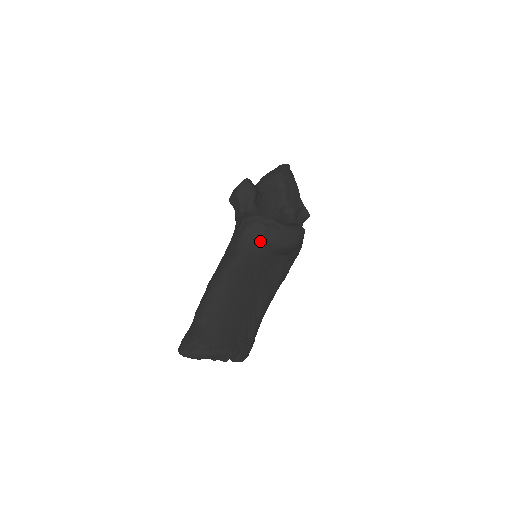
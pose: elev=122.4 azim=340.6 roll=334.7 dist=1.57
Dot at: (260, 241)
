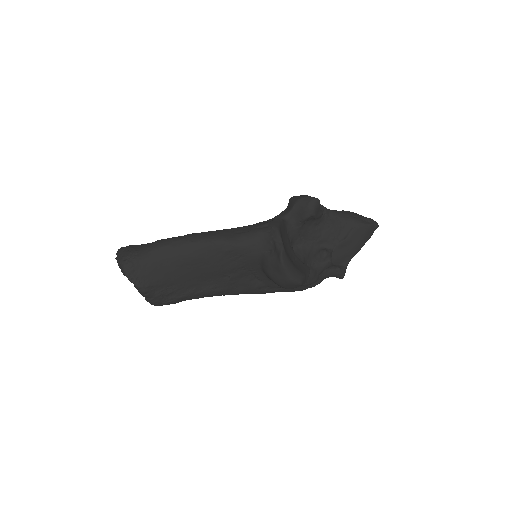
Dot at: (260, 251)
